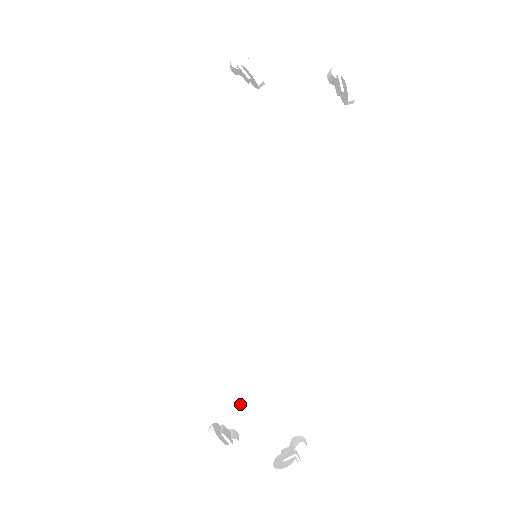
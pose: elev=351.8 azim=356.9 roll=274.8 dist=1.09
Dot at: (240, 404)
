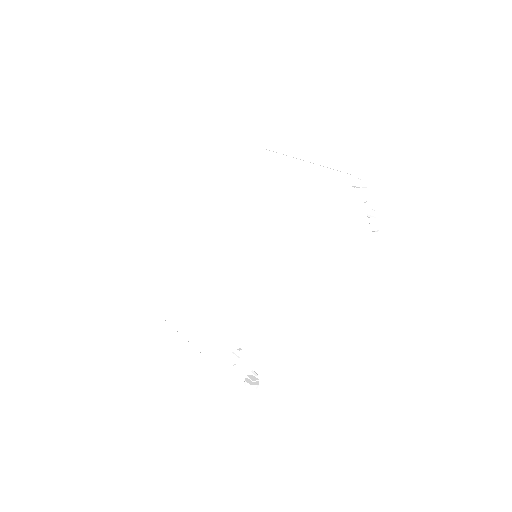
Dot at: (247, 342)
